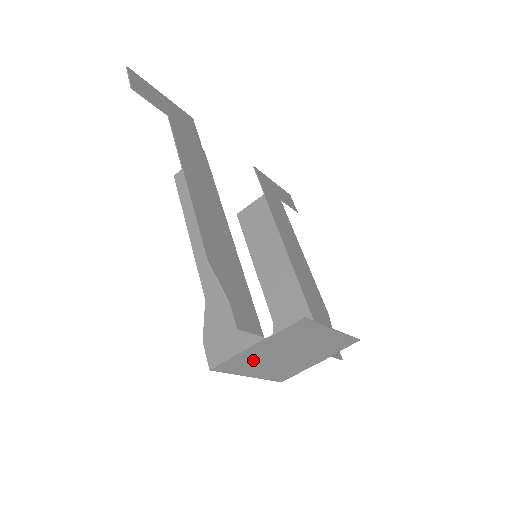
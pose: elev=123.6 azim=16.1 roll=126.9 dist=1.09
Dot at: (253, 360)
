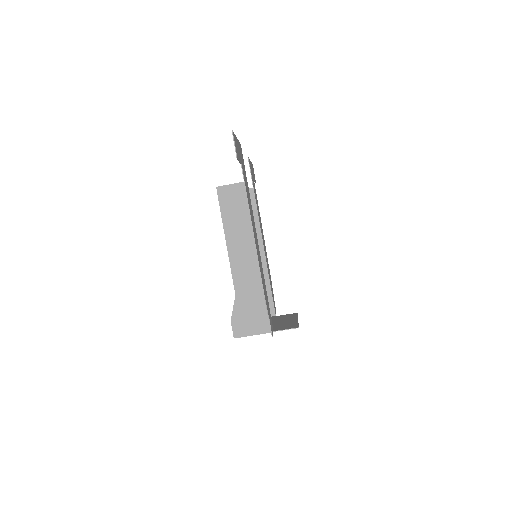
Dot at: occluded
